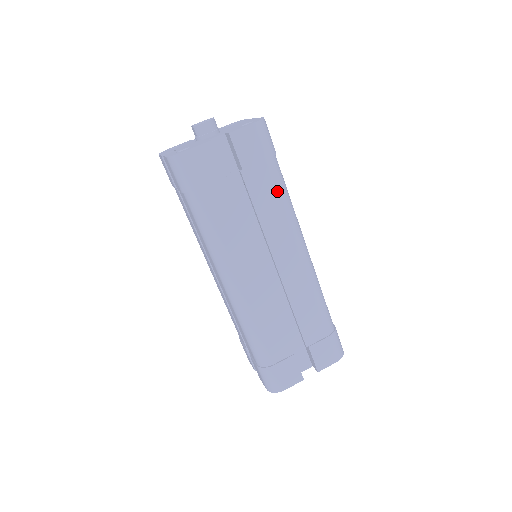
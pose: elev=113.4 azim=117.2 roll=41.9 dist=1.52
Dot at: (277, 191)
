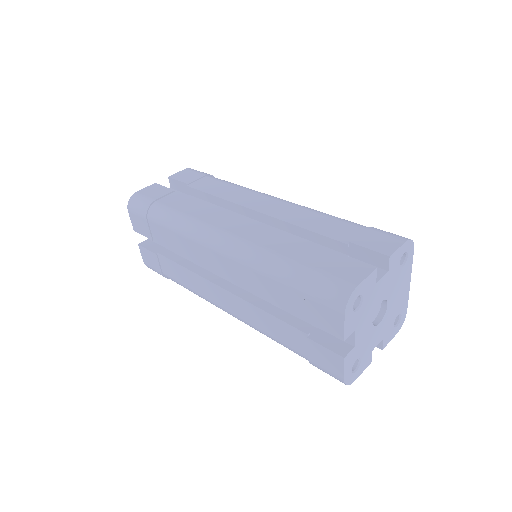
Dot at: (225, 183)
